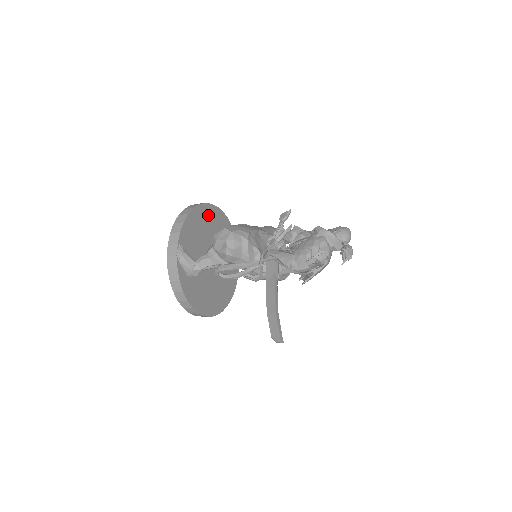
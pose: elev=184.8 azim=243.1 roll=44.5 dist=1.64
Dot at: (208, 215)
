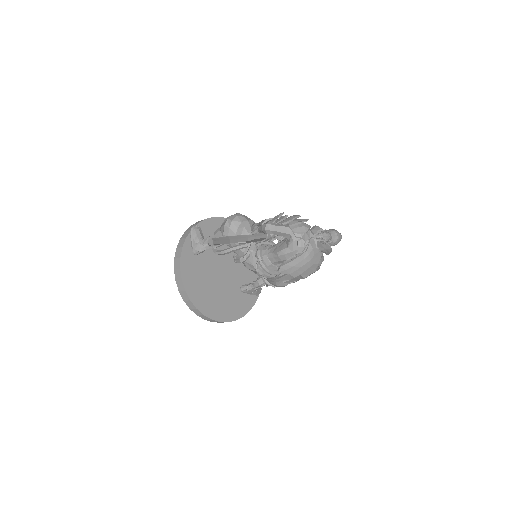
Dot at: occluded
